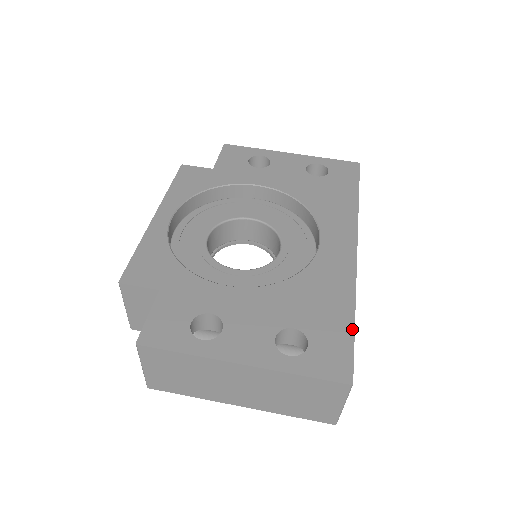
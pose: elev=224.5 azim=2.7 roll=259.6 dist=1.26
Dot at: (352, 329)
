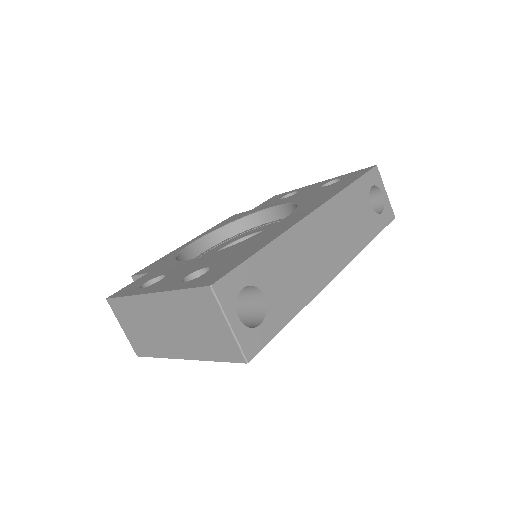
Dot at: (250, 256)
